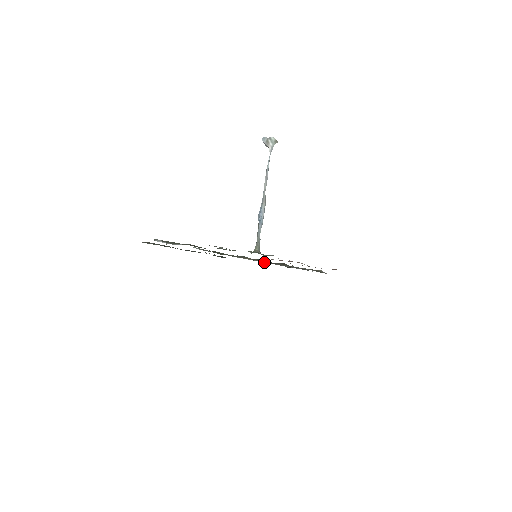
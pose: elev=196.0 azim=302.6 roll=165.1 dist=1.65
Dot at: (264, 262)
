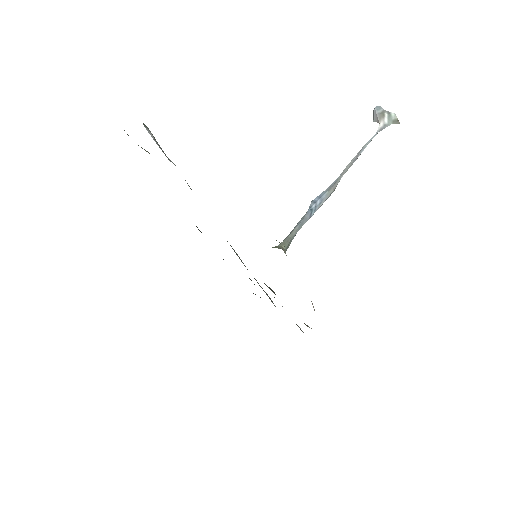
Dot at: occluded
